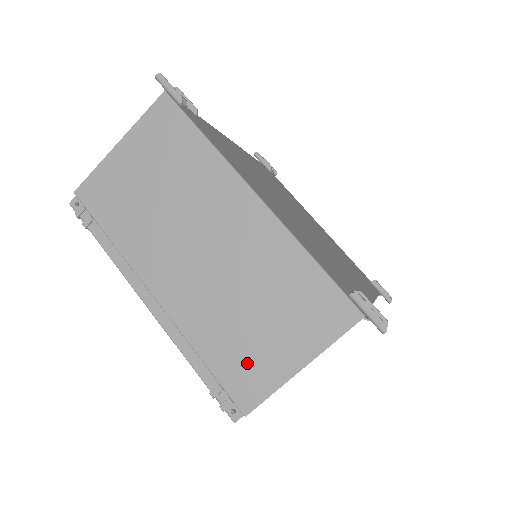
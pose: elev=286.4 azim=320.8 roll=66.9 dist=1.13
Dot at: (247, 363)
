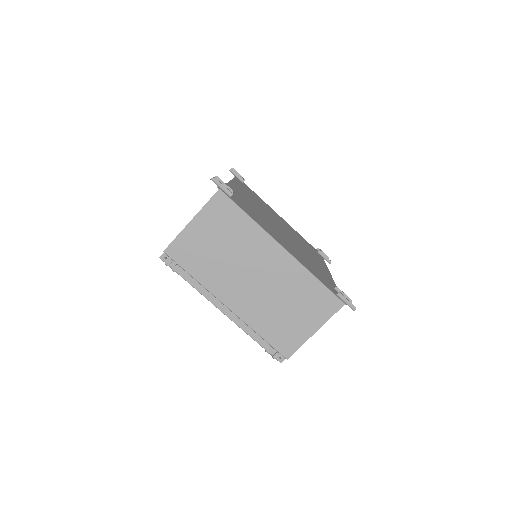
Dot at: (286, 334)
